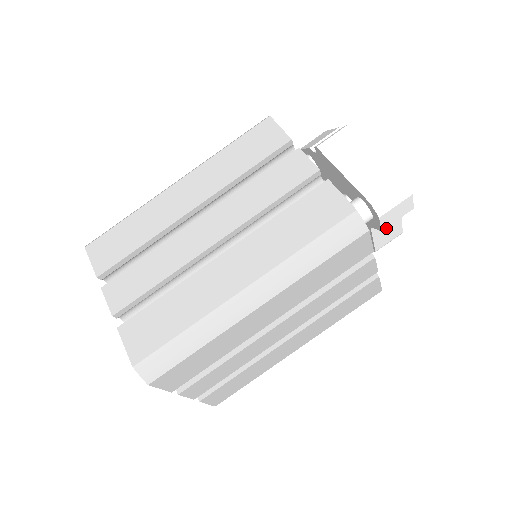
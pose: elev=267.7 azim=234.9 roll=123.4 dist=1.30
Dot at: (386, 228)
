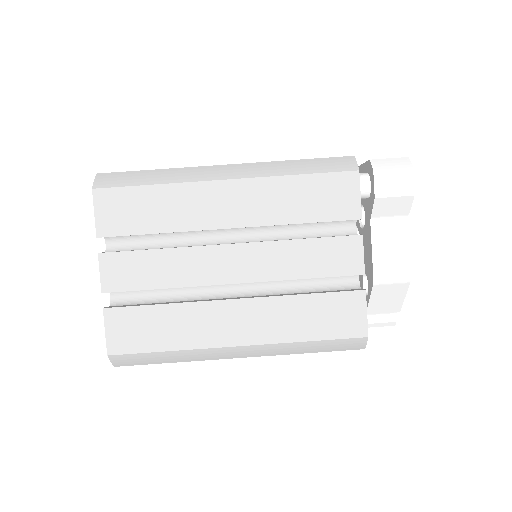
Dot at: (389, 244)
